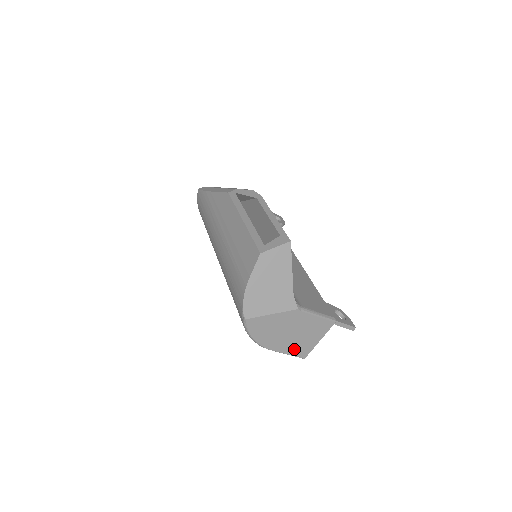
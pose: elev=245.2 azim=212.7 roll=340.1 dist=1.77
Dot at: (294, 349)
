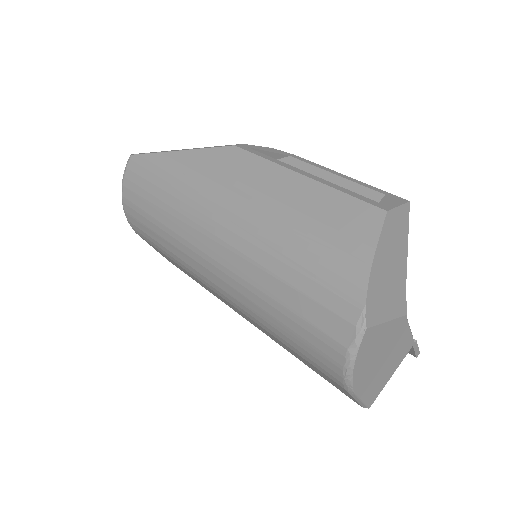
Dot at: (371, 390)
